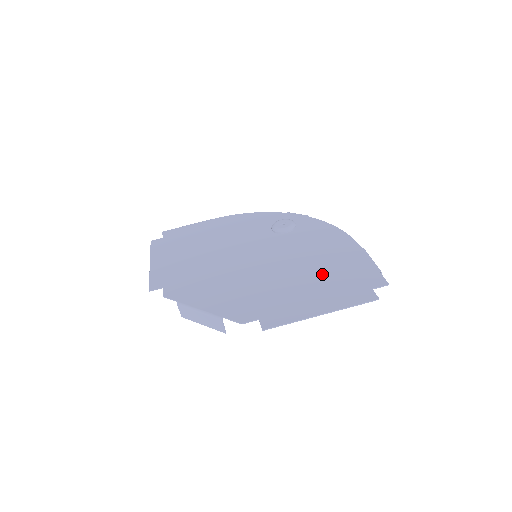
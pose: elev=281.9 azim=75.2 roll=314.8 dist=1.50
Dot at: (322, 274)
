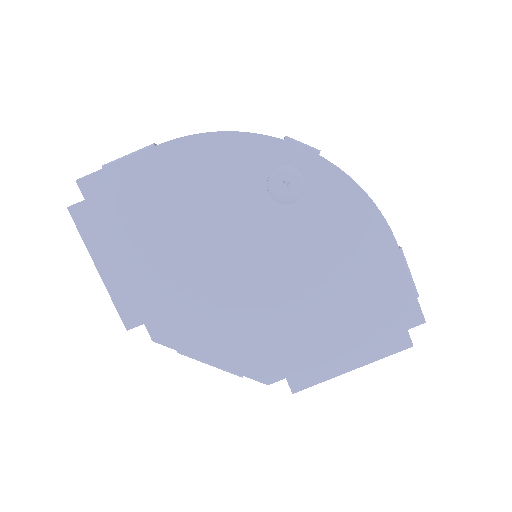
Dot at: (350, 303)
